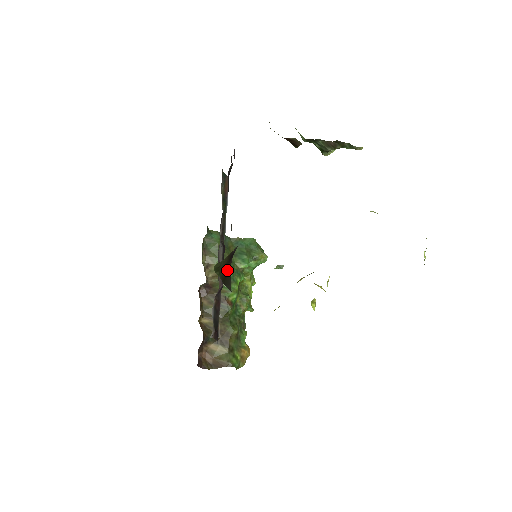
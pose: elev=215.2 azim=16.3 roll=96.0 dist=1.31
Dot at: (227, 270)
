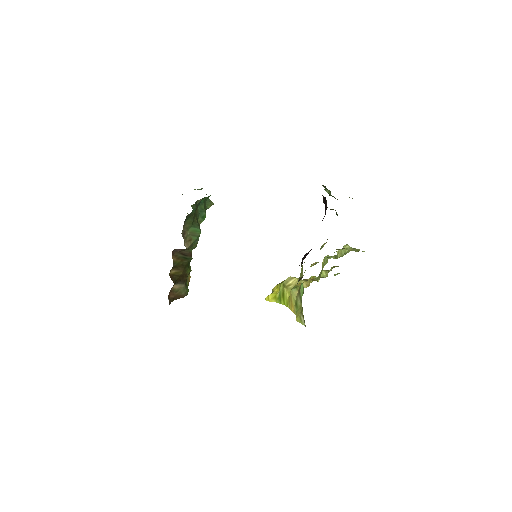
Dot at: occluded
